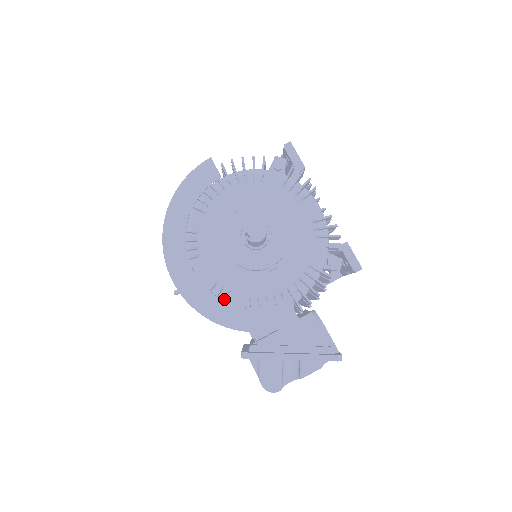
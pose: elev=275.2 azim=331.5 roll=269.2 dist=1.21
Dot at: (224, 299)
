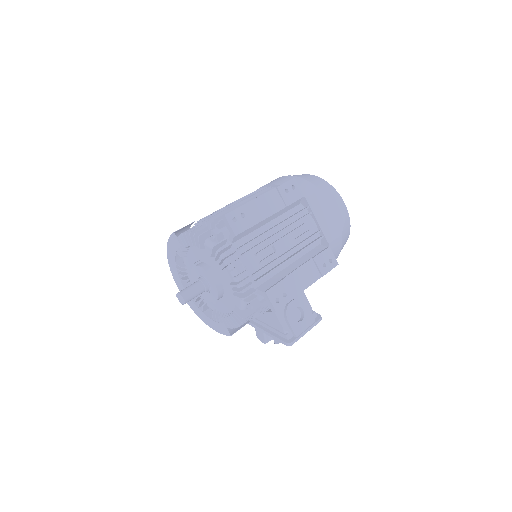
Dot at: (202, 307)
